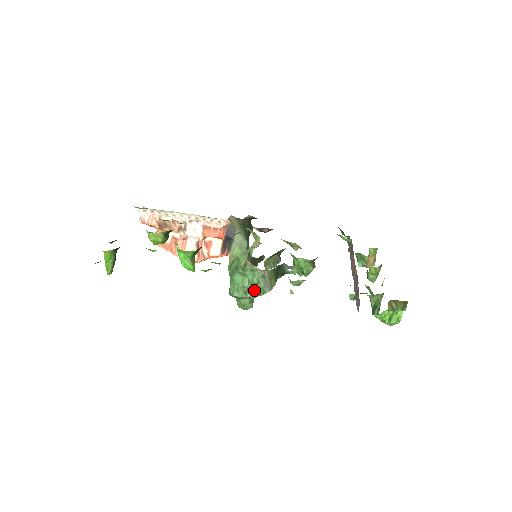
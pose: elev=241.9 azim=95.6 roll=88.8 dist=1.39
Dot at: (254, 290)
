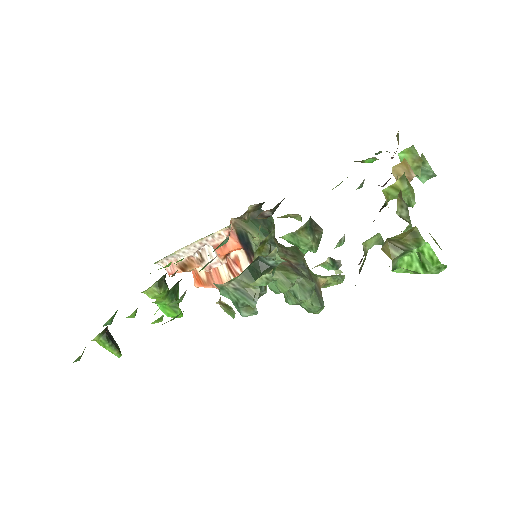
Dot at: (244, 309)
